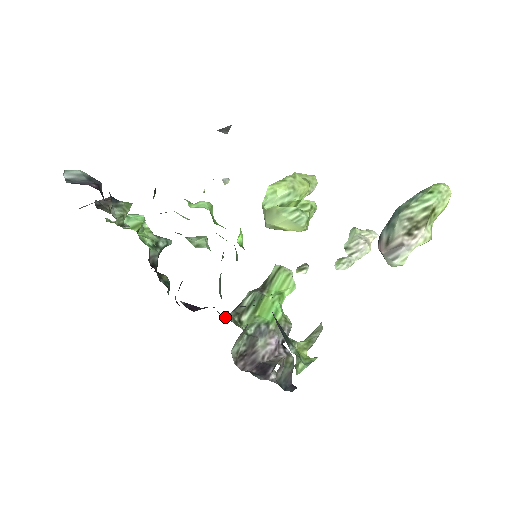
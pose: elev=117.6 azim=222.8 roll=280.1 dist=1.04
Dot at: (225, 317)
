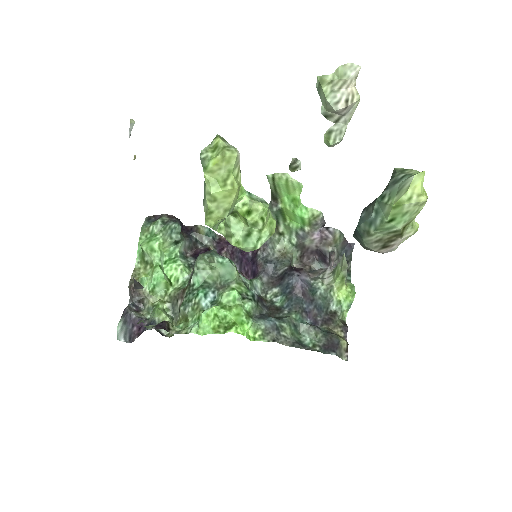
Dot at: (270, 248)
